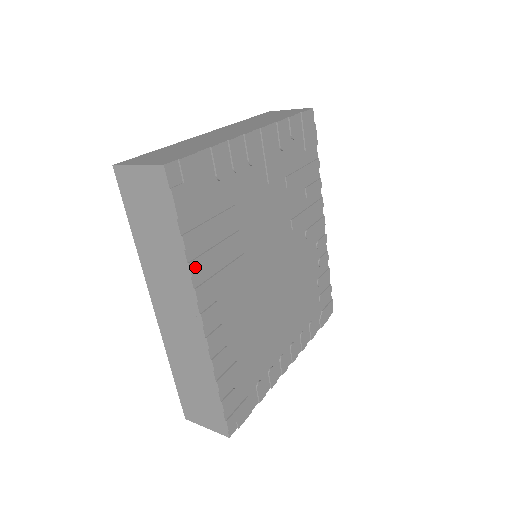
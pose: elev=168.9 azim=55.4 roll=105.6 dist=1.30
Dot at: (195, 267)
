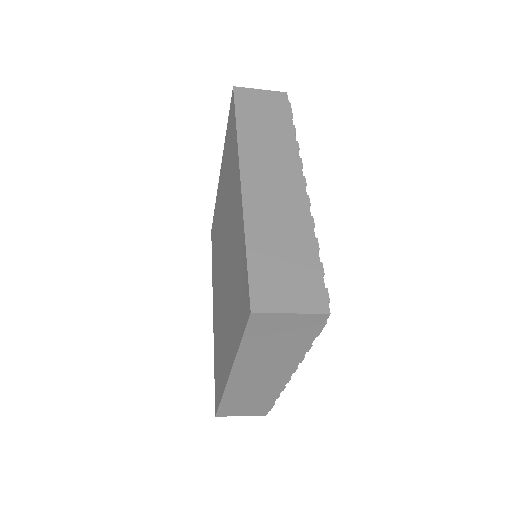
Dot at: occluded
